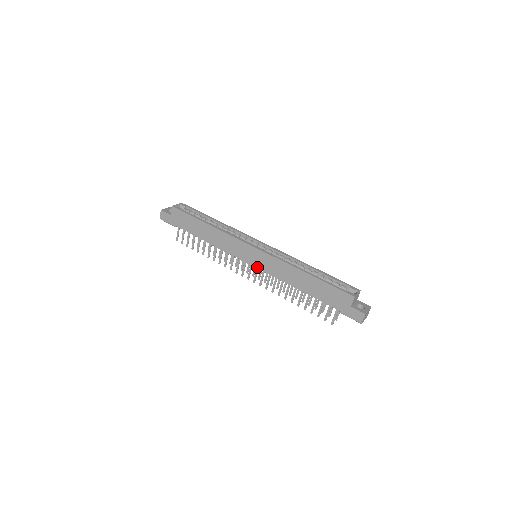
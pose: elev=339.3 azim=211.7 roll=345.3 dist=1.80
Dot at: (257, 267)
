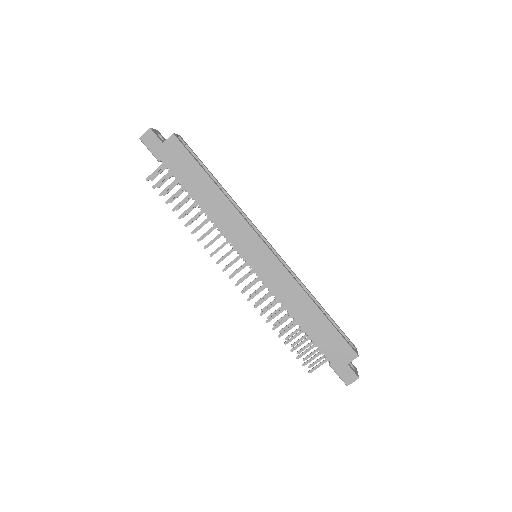
Dot at: (256, 271)
